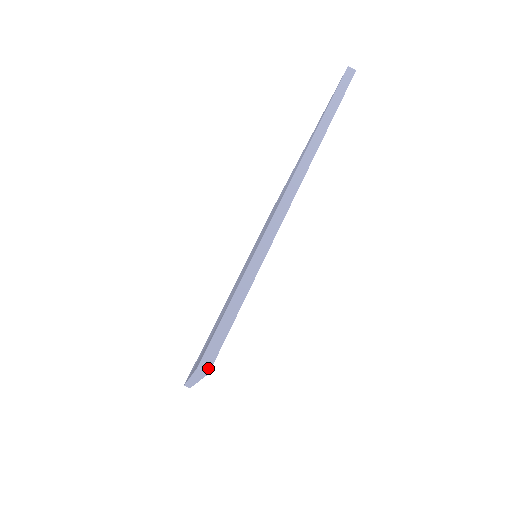
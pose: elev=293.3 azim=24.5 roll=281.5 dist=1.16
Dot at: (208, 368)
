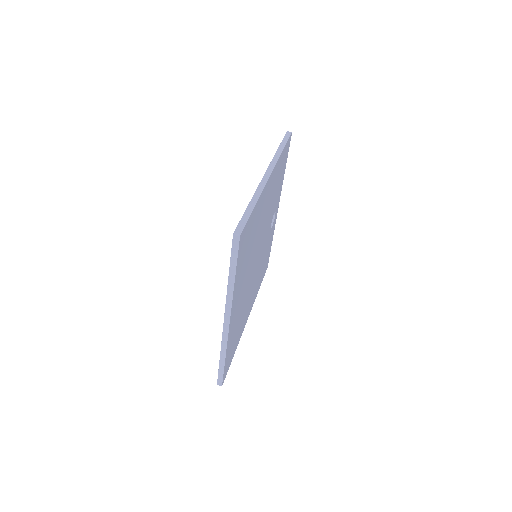
Dot at: (239, 233)
